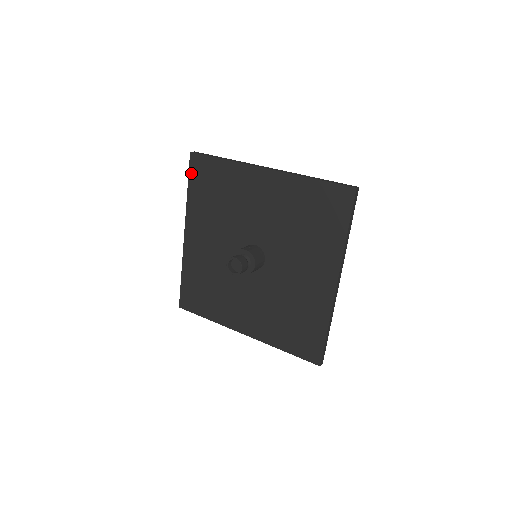
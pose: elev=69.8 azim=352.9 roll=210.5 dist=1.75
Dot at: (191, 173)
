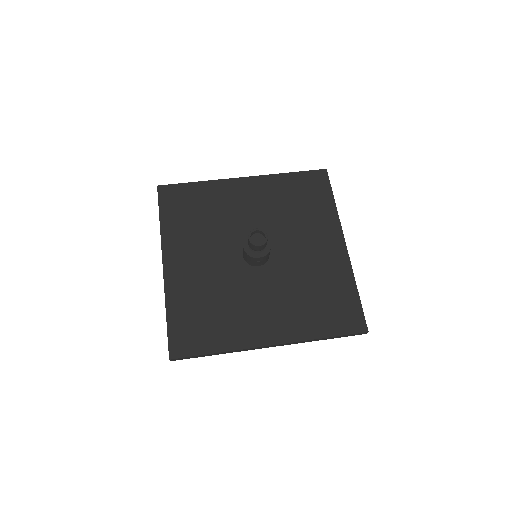
Dot at: (162, 203)
